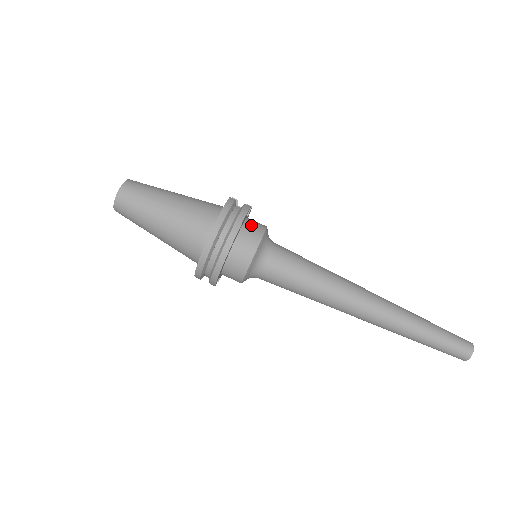
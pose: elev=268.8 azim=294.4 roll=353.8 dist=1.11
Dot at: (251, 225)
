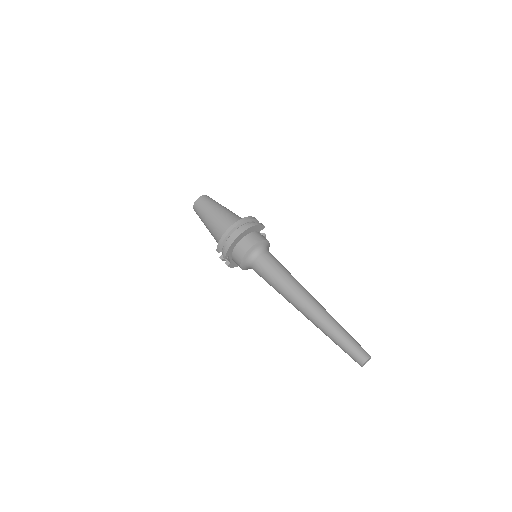
Dot at: occluded
